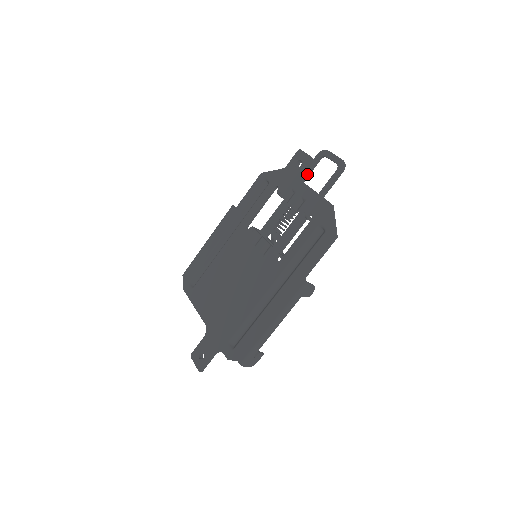
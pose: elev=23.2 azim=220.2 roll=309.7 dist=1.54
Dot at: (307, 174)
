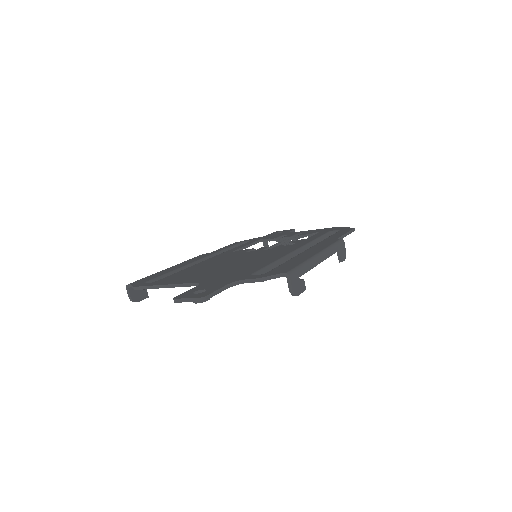
Dot at: occluded
